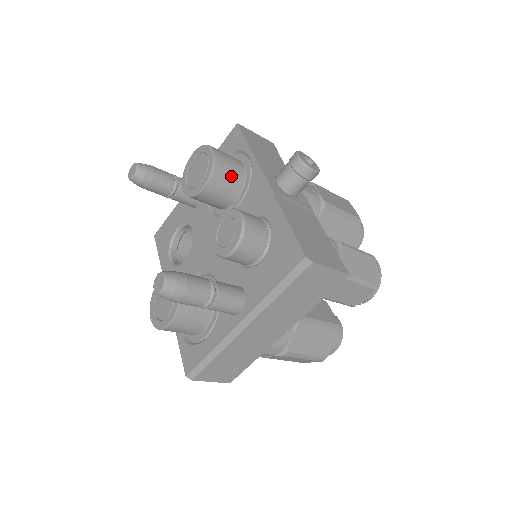
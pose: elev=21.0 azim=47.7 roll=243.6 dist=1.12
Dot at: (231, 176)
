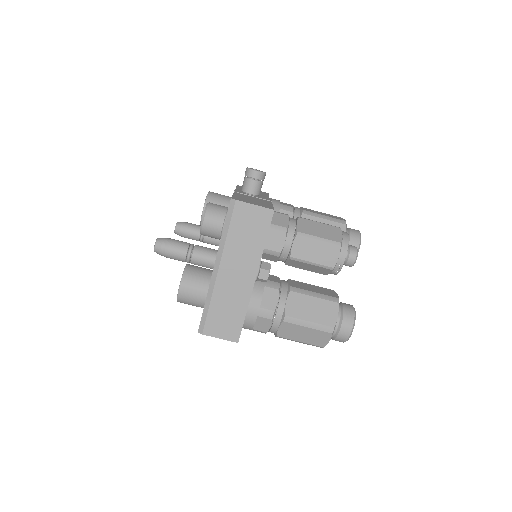
Dot at: (221, 202)
